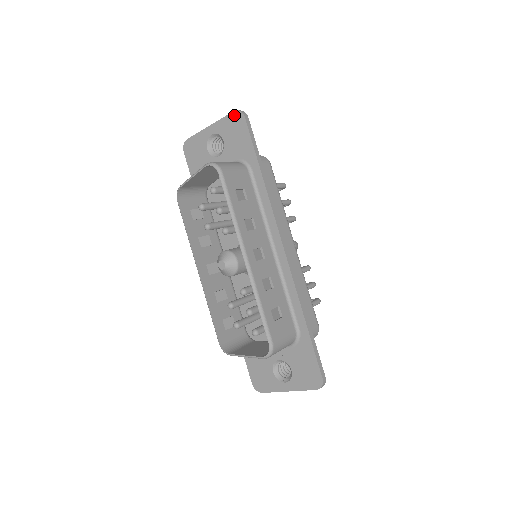
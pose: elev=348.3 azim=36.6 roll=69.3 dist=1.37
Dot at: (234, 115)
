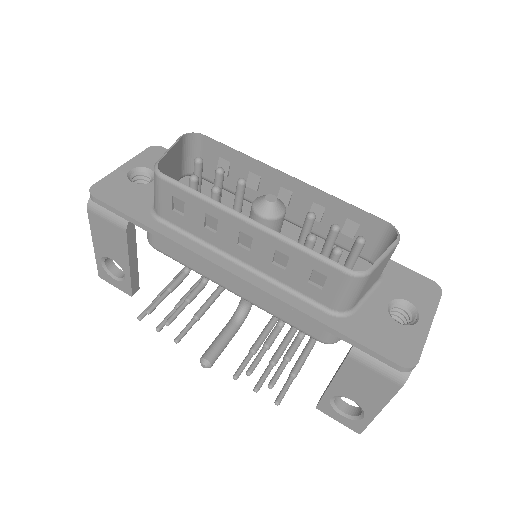
Dot at: (150, 150)
